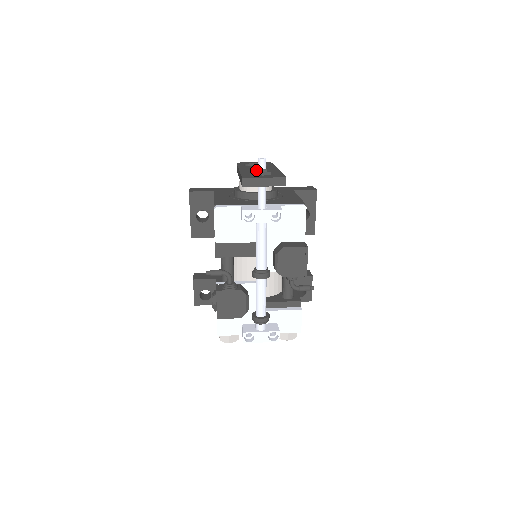
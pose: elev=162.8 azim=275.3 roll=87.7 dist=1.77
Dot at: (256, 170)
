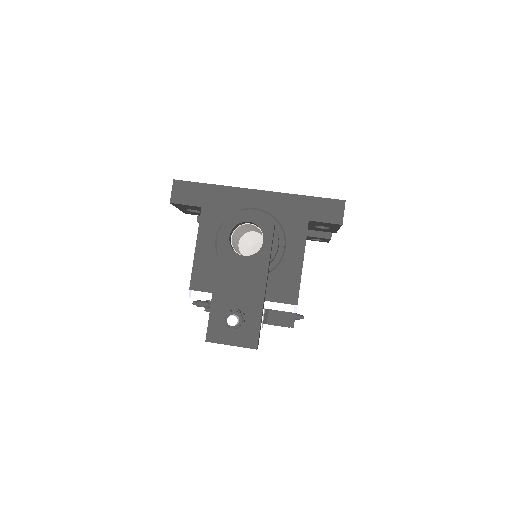
Dot at: (226, 323)
